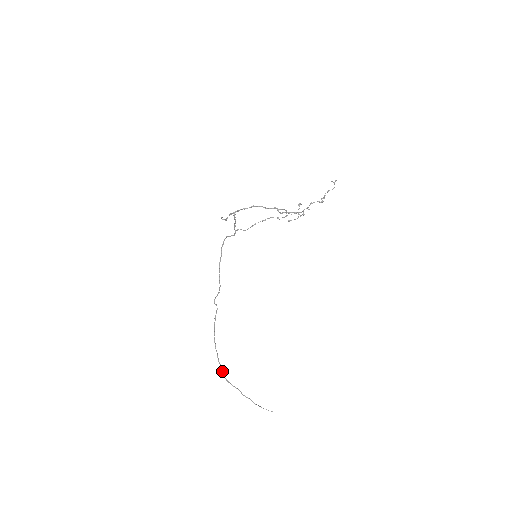
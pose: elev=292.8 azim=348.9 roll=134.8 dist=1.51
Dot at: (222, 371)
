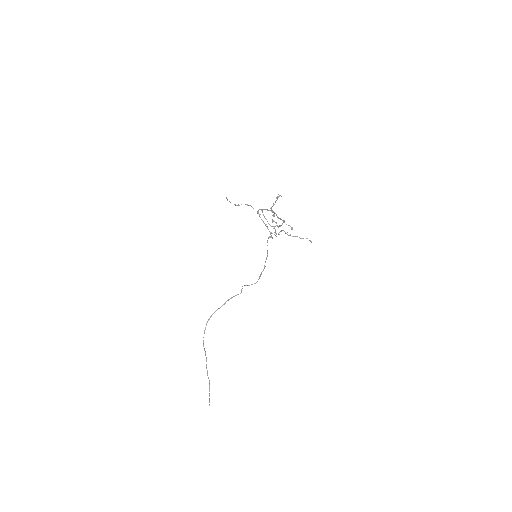
Dot at: occluded
